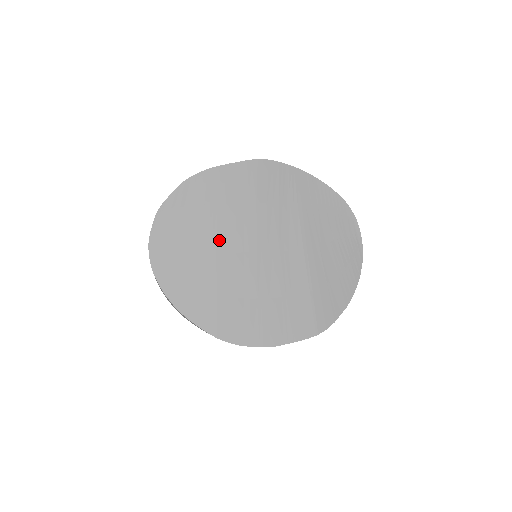
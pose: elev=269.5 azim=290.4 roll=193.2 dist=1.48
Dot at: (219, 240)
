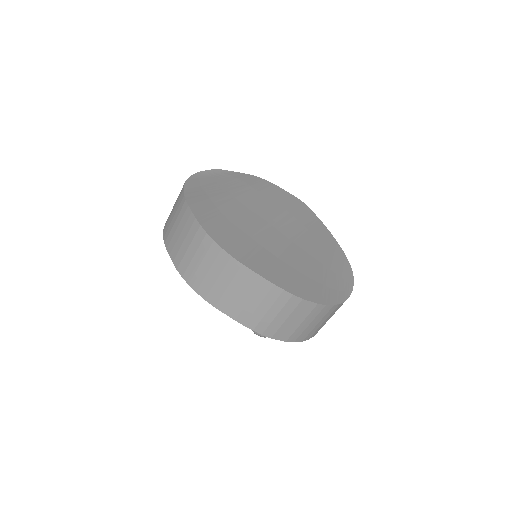
Dot at: (247, 200)
